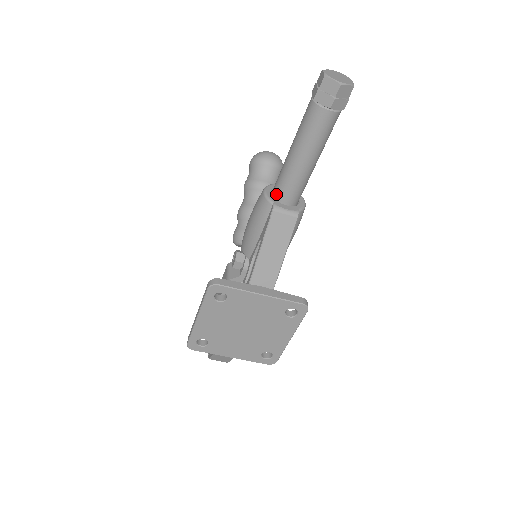
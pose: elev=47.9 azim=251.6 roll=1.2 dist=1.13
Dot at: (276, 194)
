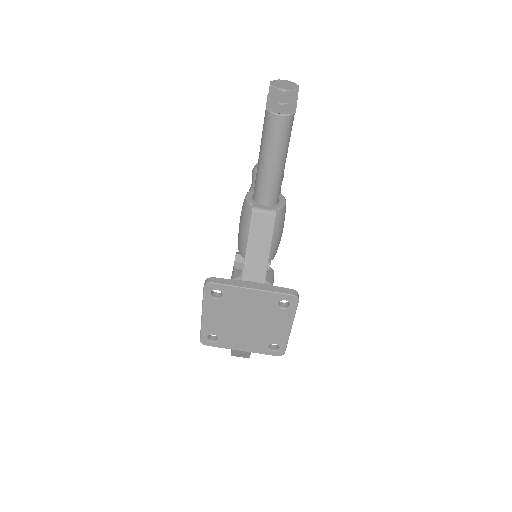
Dot at: (255, 197)
